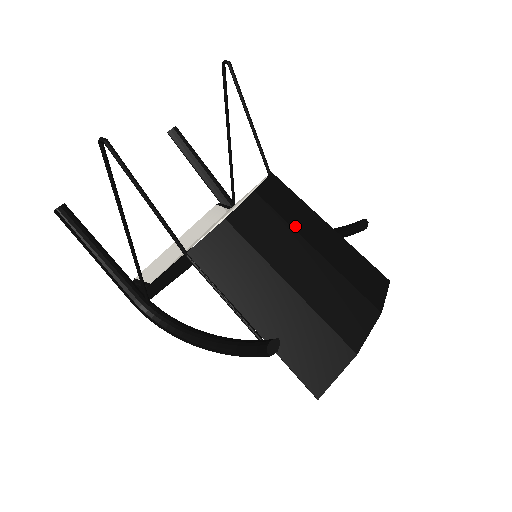
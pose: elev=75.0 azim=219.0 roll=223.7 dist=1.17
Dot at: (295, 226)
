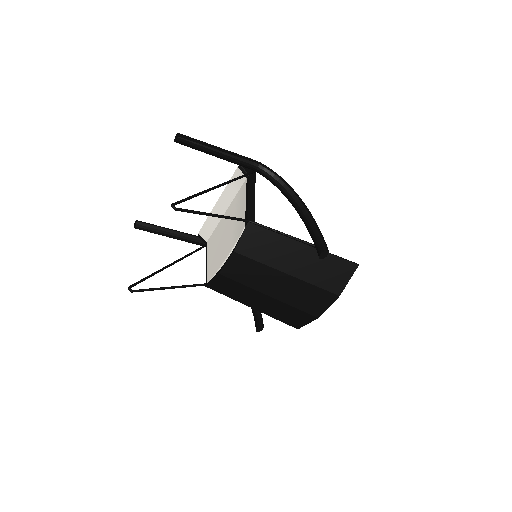
Dot at: (269, 263)
